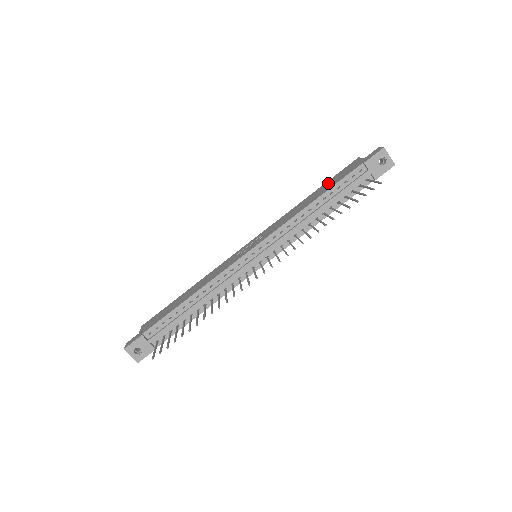
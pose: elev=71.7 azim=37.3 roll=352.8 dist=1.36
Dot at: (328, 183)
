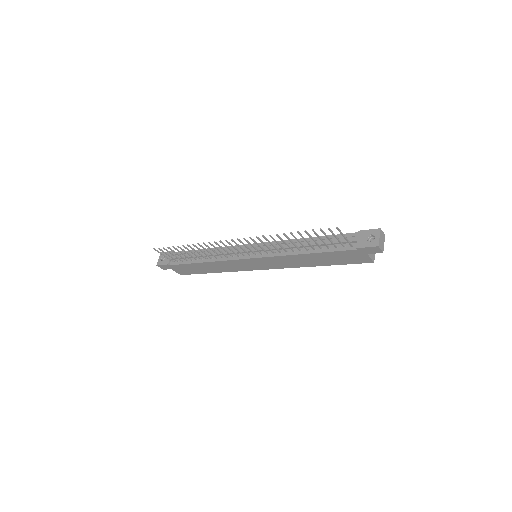
Dot at: occluded
